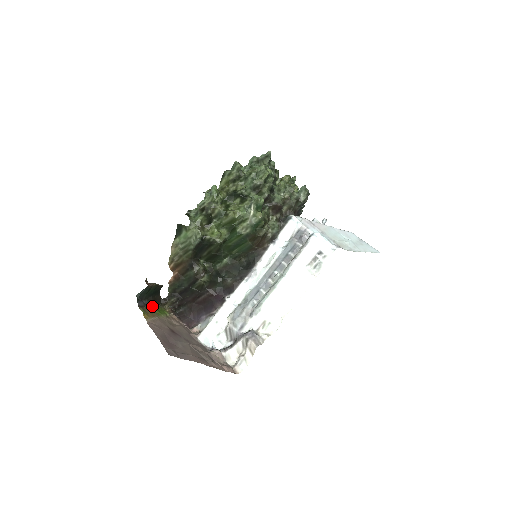
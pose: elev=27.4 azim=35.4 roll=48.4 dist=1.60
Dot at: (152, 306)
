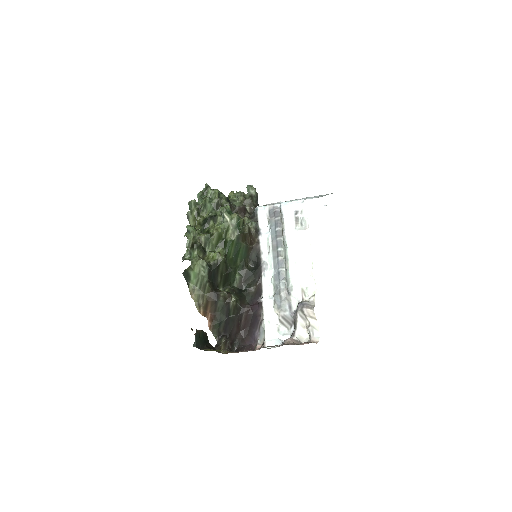
Dot at: occluded
